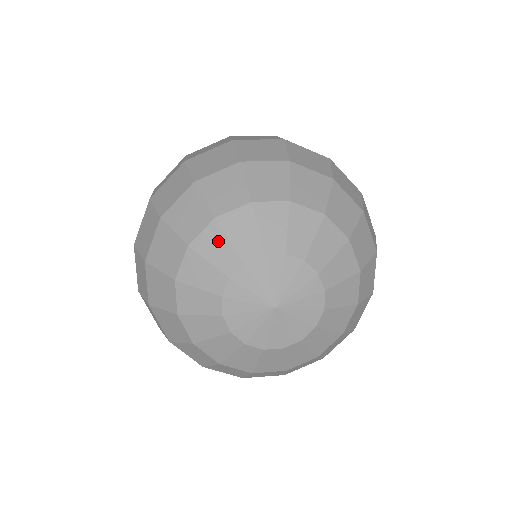
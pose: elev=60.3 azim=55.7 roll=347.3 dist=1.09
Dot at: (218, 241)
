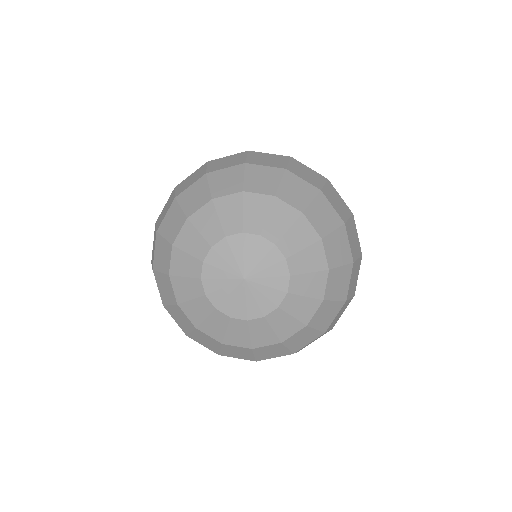
Dot at: (182, 259)
